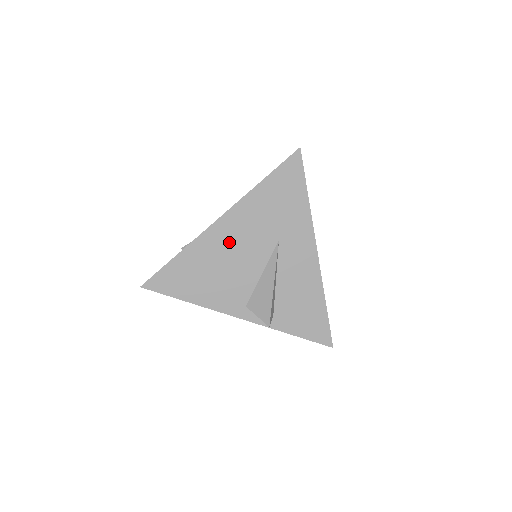
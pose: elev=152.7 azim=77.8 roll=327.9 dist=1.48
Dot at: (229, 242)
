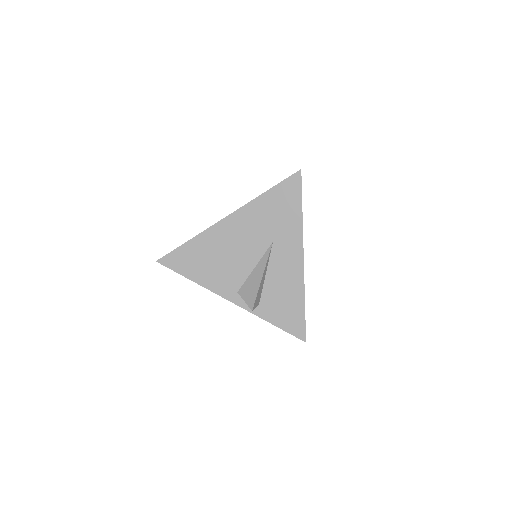
Dot at: (232, 237)
